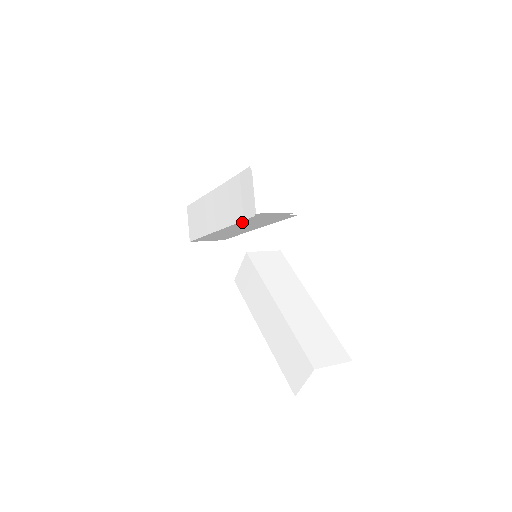
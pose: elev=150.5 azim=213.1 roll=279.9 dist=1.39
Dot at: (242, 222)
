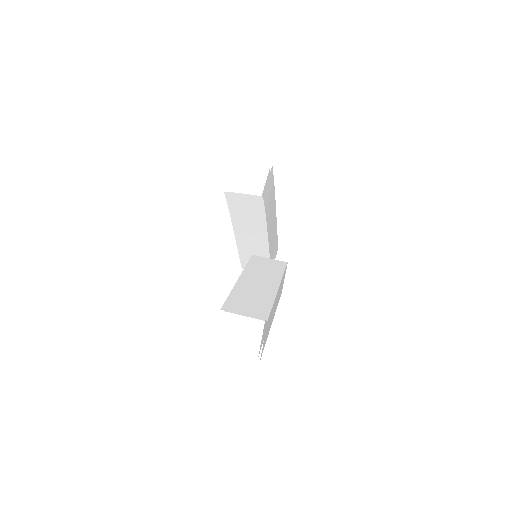
Dot at: (232, 211)
